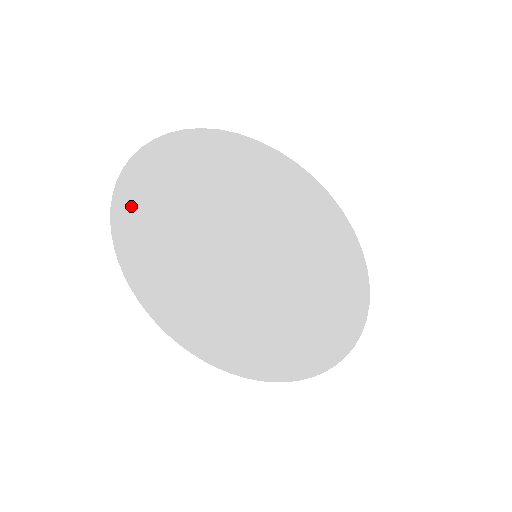
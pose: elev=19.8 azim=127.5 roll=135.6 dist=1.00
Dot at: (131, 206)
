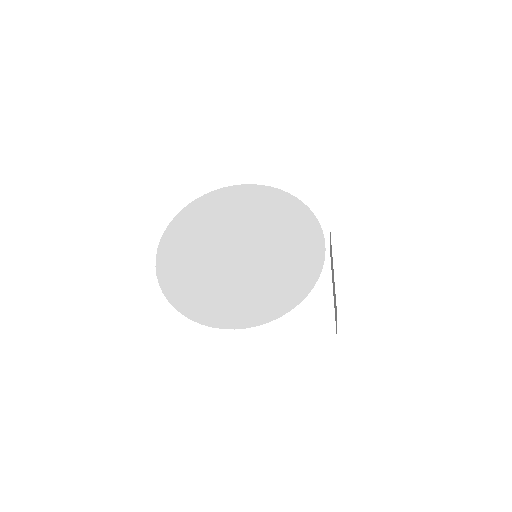
Dot at: (203, 207)
